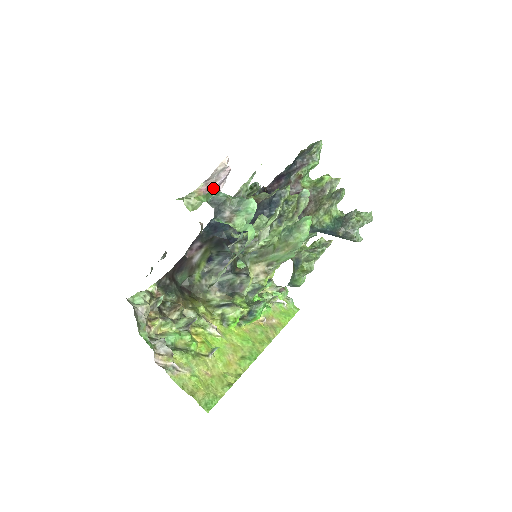
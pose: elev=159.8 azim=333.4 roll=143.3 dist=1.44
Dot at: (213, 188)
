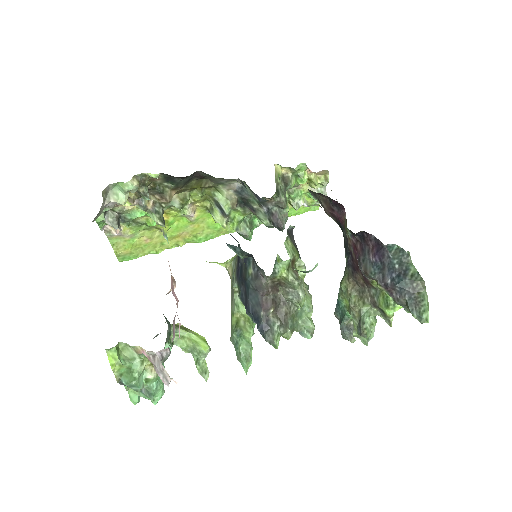
Dot at: occluded
